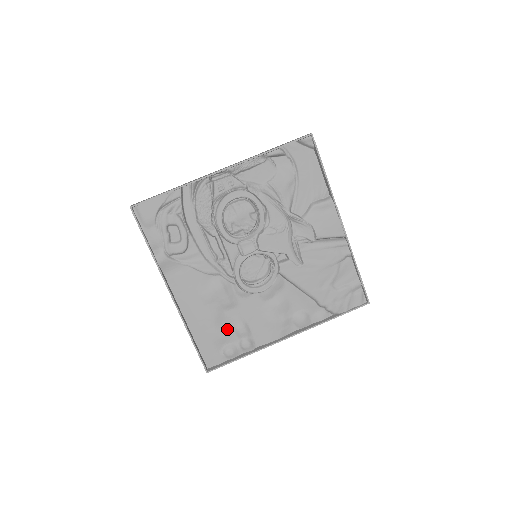
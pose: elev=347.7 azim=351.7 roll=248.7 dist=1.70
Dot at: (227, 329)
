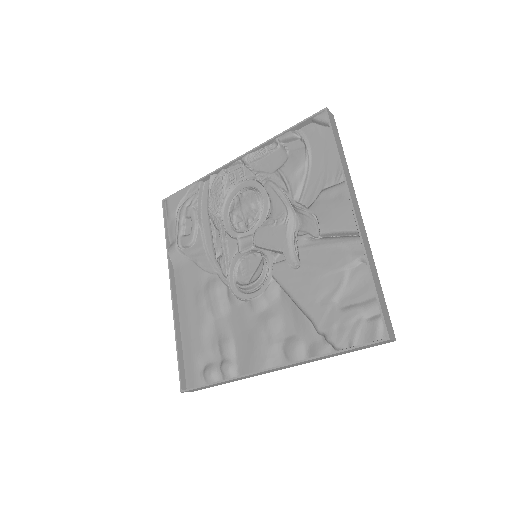
Dot at: (213, 343)
